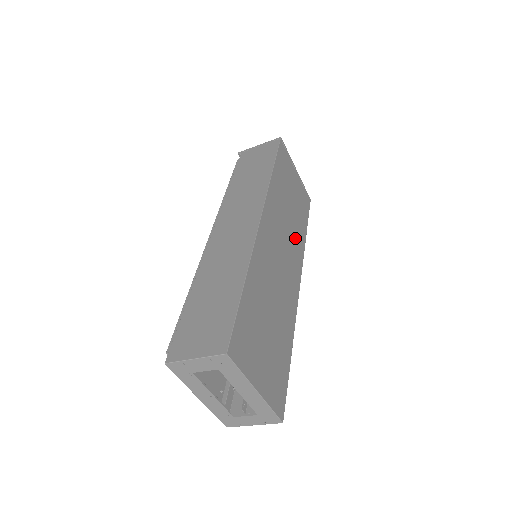
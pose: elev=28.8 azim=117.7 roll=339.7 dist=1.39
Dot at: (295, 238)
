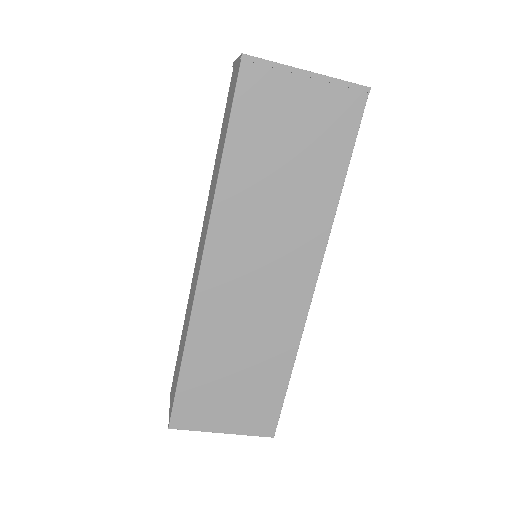
Dot at: (301, 221)
